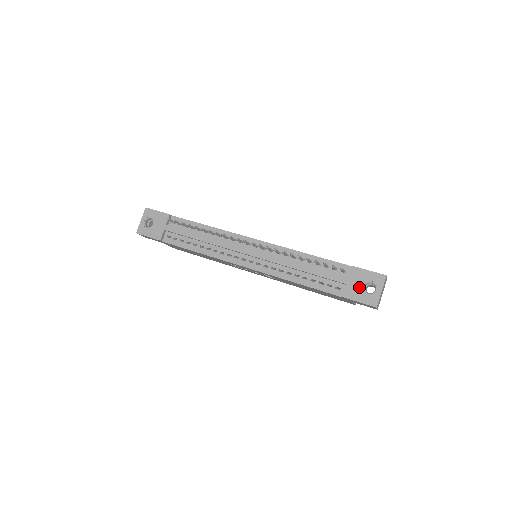
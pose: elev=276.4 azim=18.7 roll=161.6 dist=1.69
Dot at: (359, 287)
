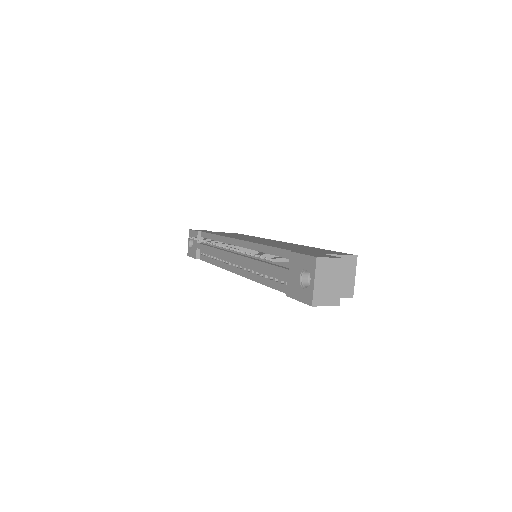
Dot at: (297, 280)
